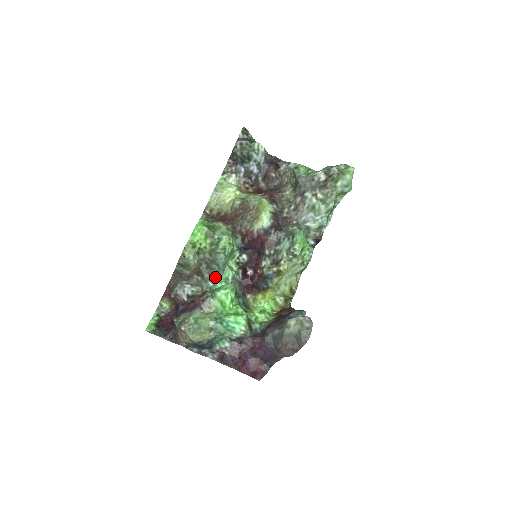
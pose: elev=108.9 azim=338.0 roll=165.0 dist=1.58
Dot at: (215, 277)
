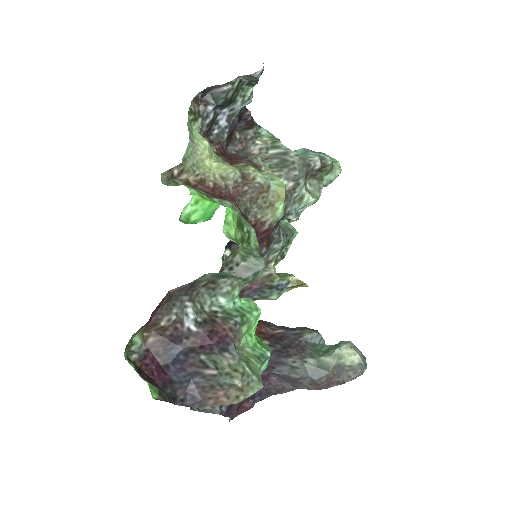
Dot at: (239, 291)
